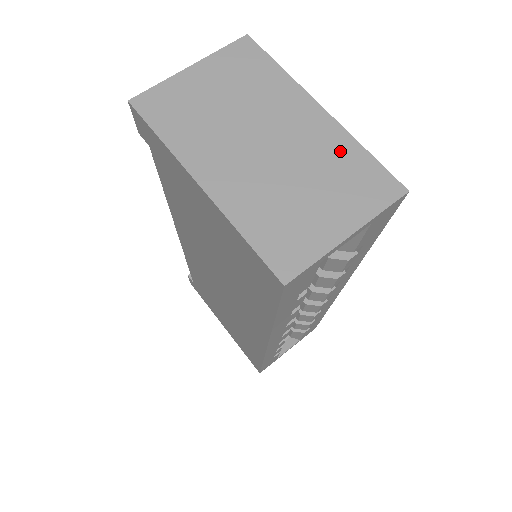
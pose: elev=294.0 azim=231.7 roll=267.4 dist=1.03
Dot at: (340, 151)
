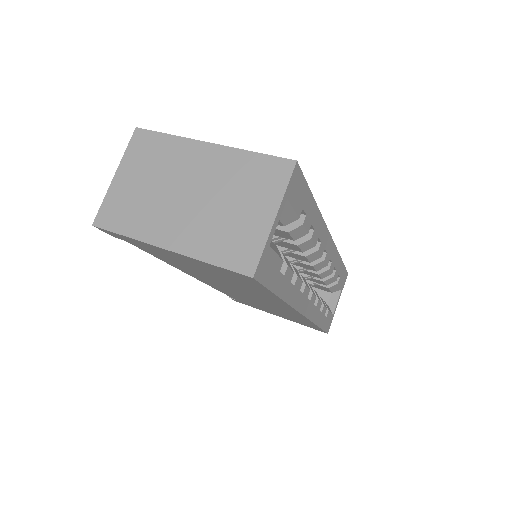
Dot at: (238, 165)
